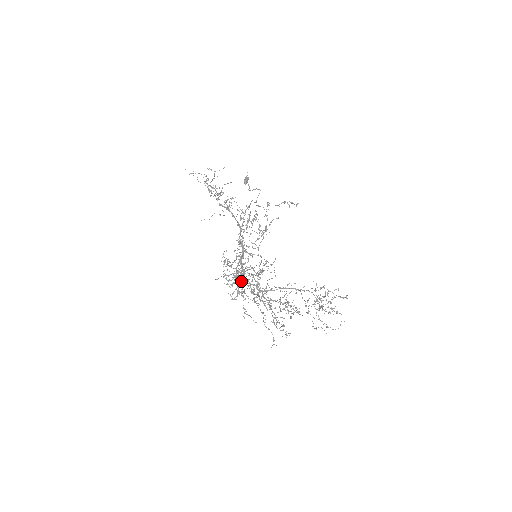
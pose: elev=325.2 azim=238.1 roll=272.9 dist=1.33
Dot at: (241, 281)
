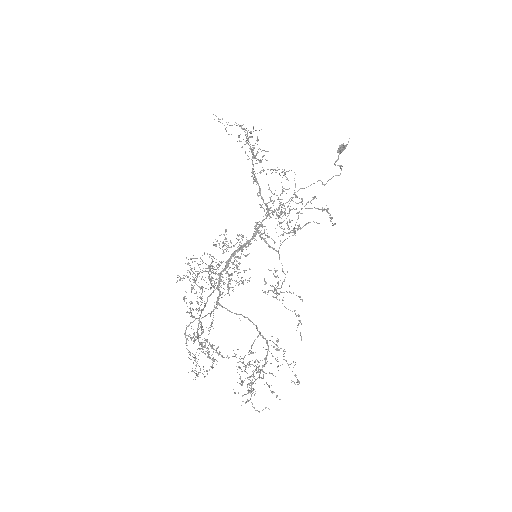
Dot at: (194, 282)
